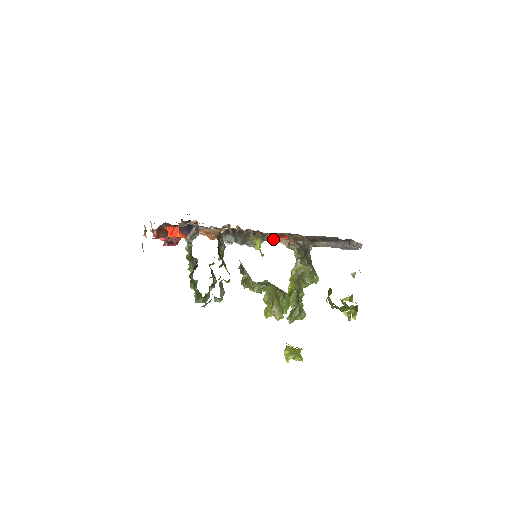
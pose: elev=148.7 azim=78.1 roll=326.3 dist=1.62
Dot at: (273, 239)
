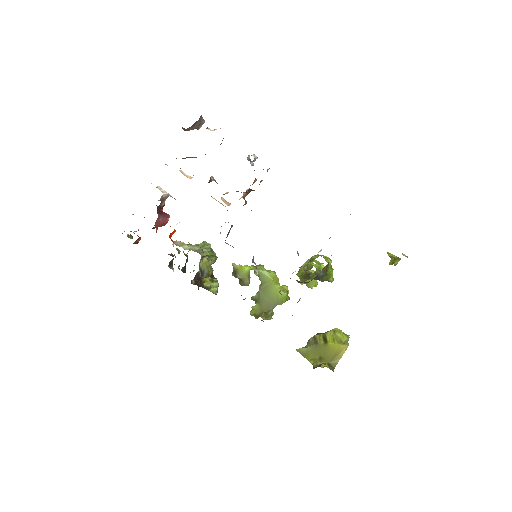
Dot at: occluded
